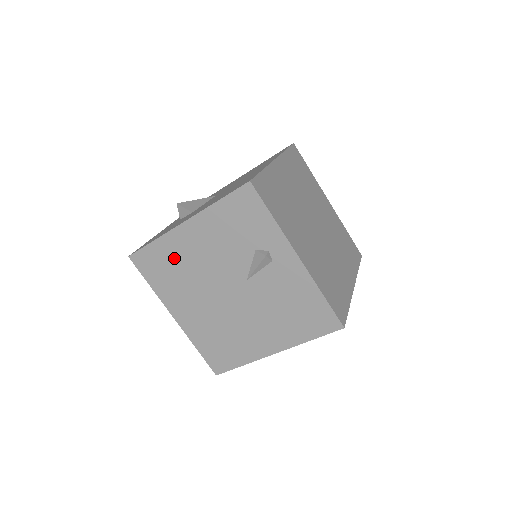
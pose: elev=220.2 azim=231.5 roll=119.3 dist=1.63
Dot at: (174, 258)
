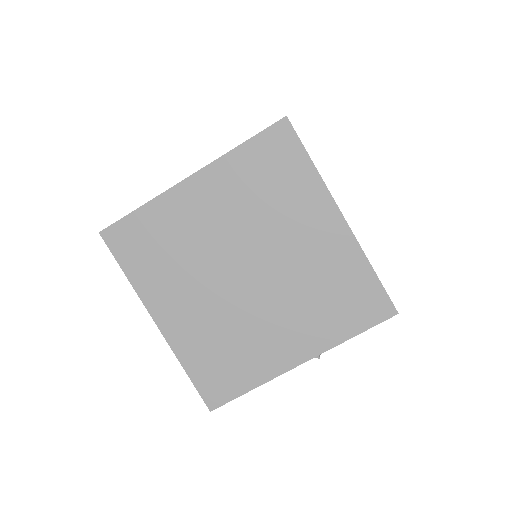
Dot at: occluded
